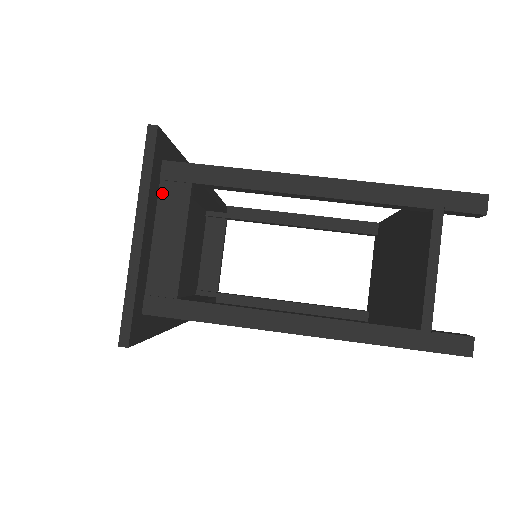
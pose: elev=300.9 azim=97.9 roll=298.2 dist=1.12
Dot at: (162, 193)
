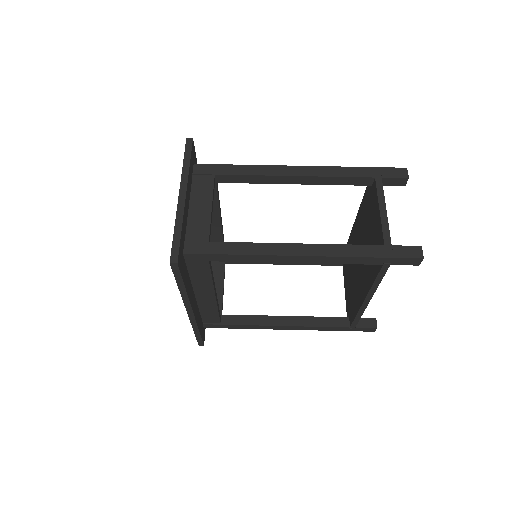
Dot at: (194, 182)
